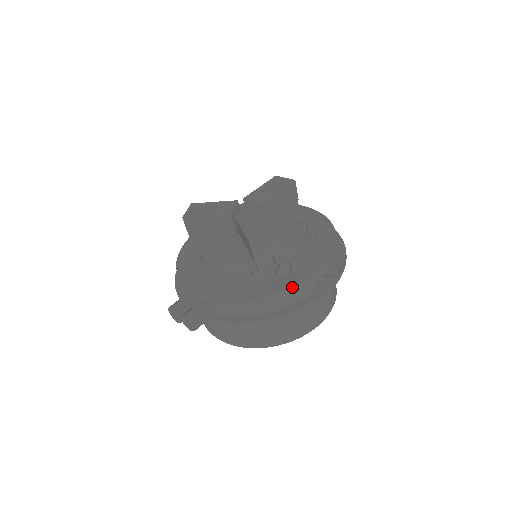
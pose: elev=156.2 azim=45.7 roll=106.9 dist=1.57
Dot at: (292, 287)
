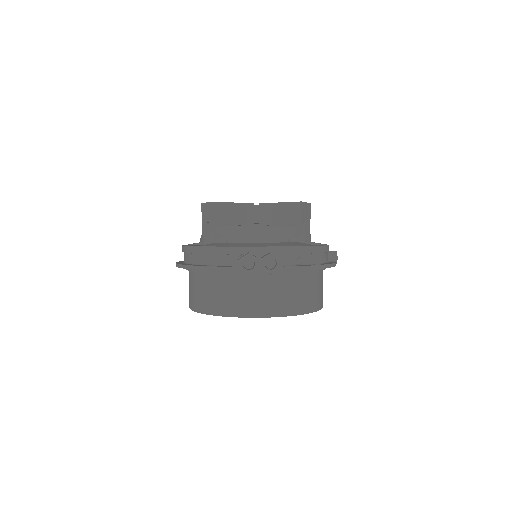
Dot at: (327, 245)
